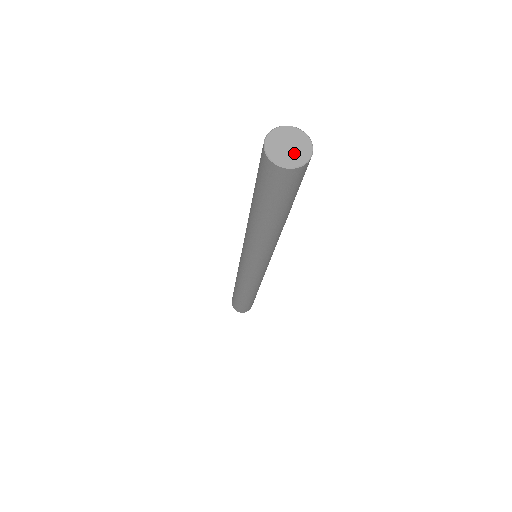
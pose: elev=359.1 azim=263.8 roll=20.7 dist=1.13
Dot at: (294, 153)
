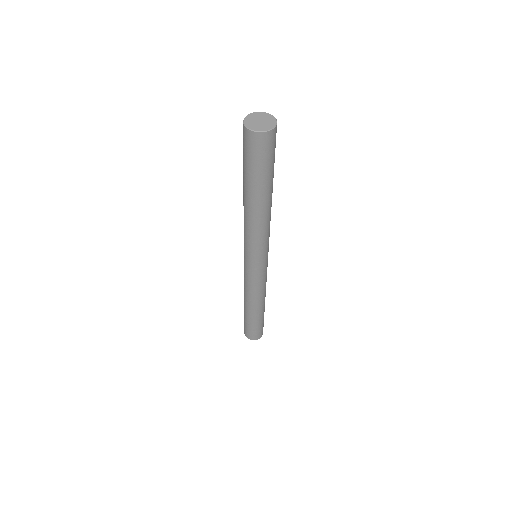
Dot at: (264, 124)
